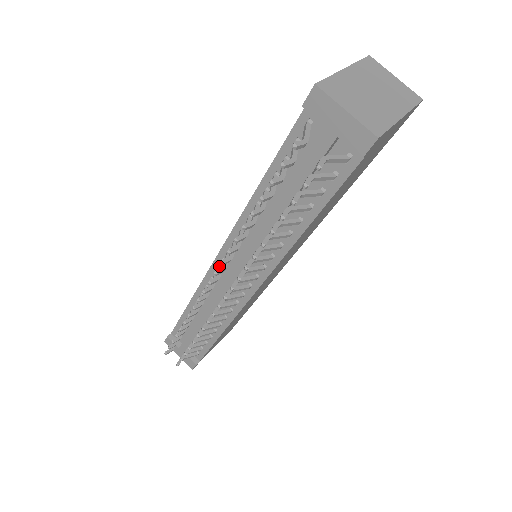
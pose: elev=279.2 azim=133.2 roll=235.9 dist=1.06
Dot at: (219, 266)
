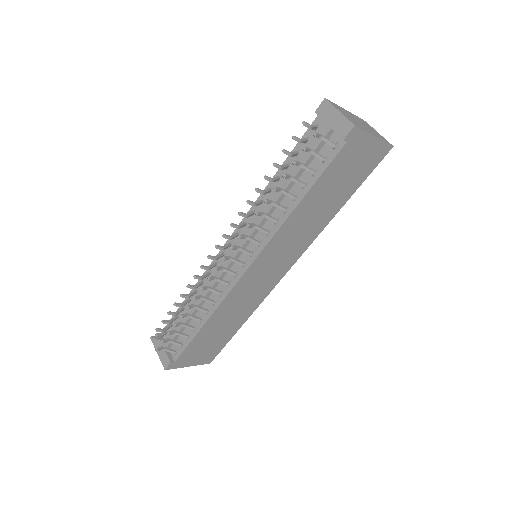
Dot at: (227, 244)
